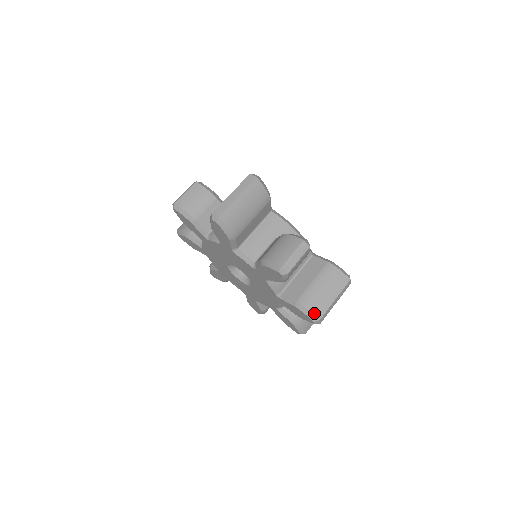
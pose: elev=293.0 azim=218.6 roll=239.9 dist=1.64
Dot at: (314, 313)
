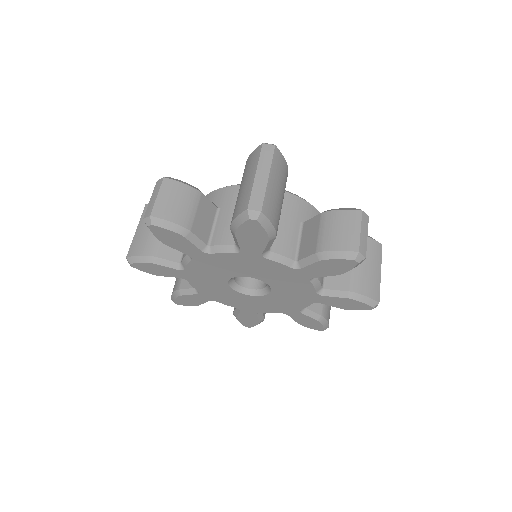
Dot at: (372, 297)
